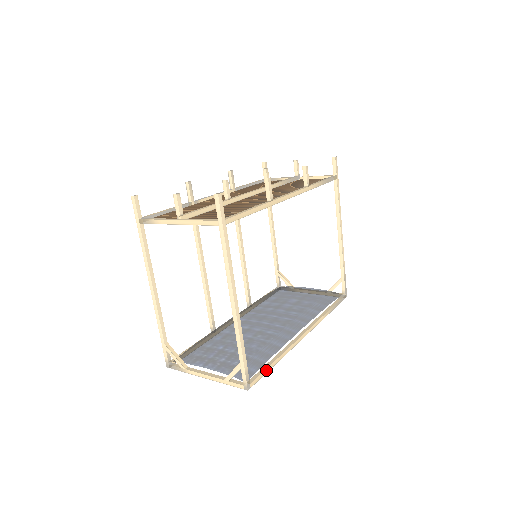
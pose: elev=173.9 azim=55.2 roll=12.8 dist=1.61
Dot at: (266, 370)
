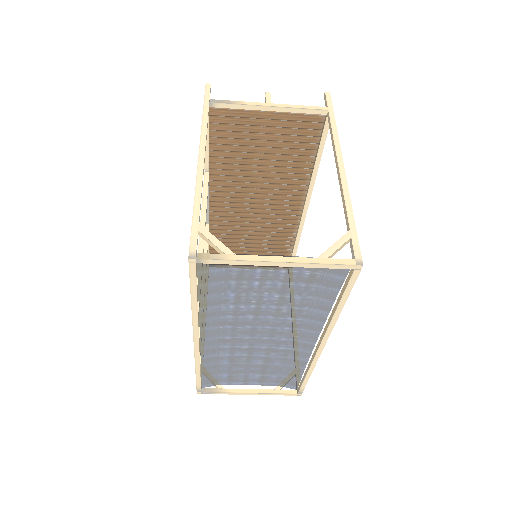
Dot at: (349, 290)
